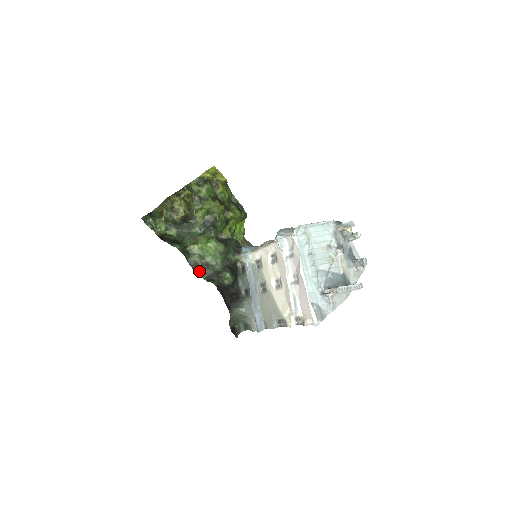
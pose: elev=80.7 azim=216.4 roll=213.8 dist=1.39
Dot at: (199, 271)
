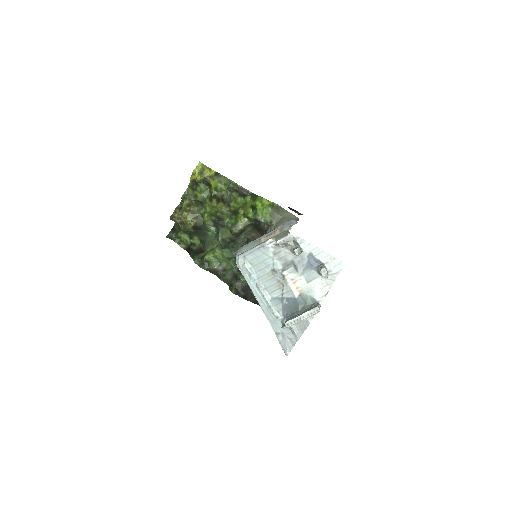
Dot at: (221, 278)
